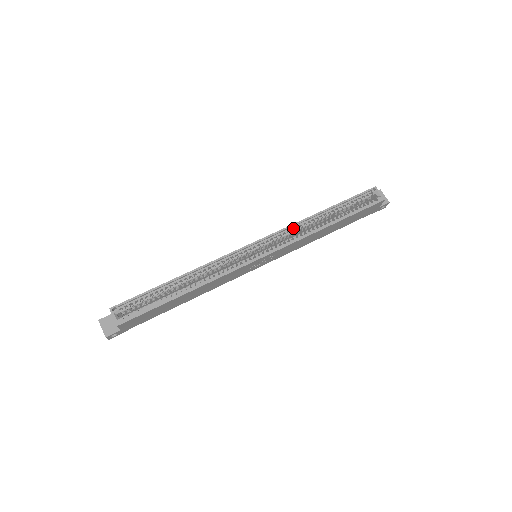
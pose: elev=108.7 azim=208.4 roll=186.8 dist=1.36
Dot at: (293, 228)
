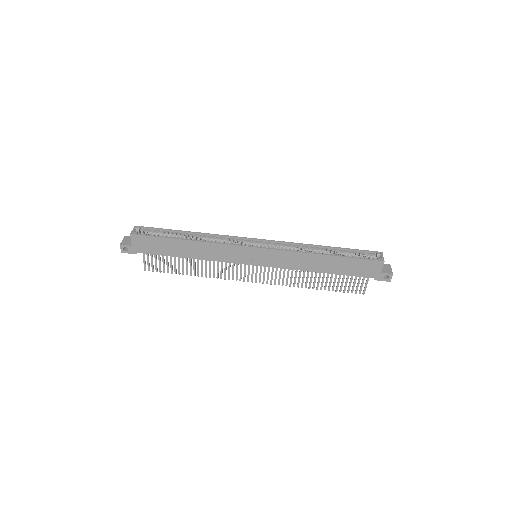
Dot at: (293, 245)
